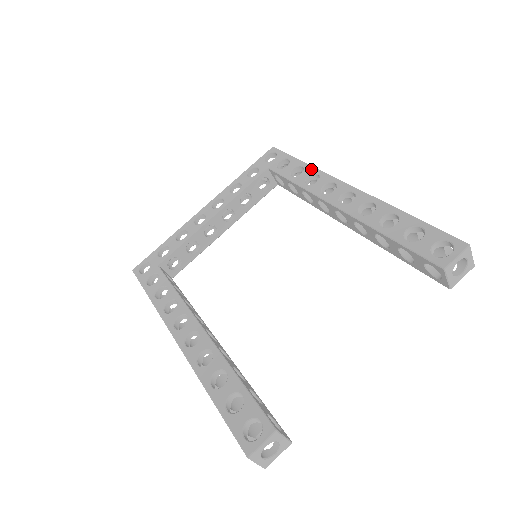
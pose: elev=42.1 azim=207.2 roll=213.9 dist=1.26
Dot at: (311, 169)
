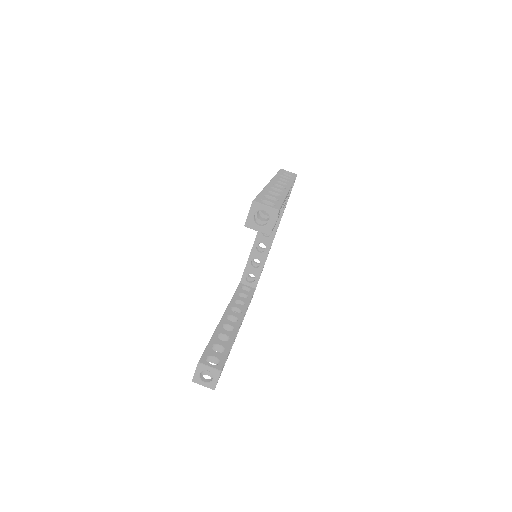
Dot at: occluded
